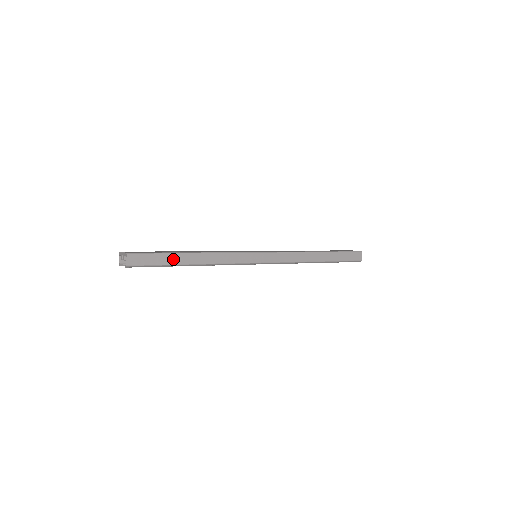
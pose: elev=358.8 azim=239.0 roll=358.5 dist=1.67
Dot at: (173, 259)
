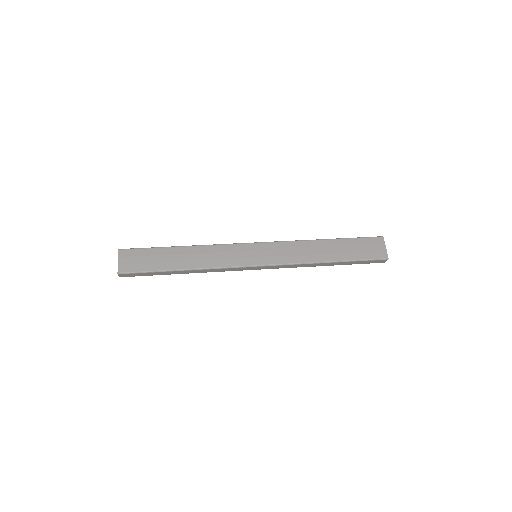
Dot at: (162, 273)
